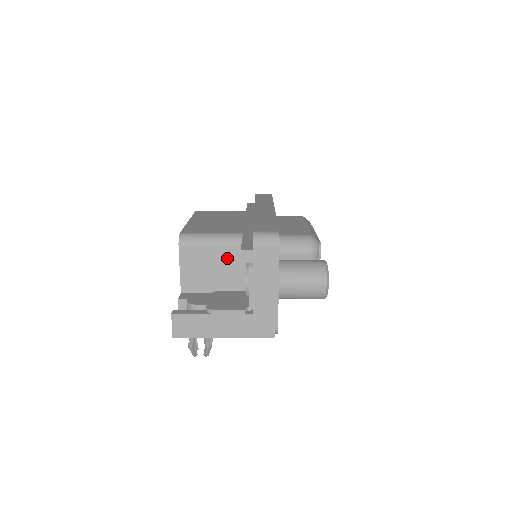
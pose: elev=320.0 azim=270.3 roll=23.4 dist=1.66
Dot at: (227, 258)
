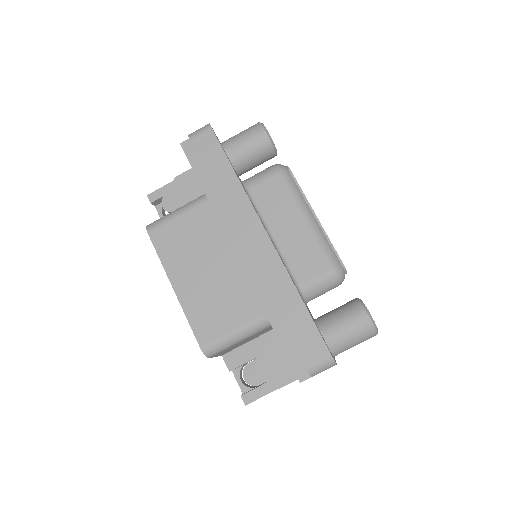
Dot at: (259, 333)
